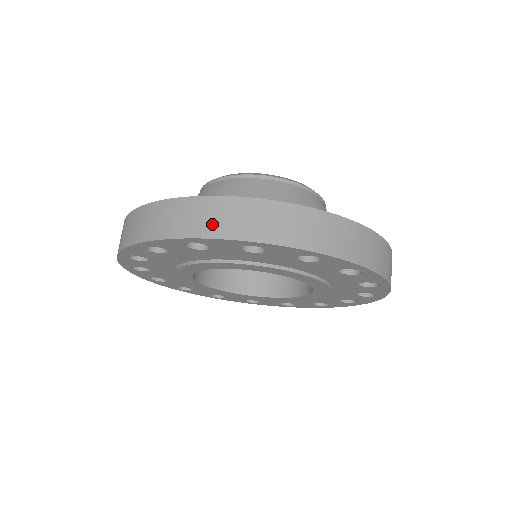
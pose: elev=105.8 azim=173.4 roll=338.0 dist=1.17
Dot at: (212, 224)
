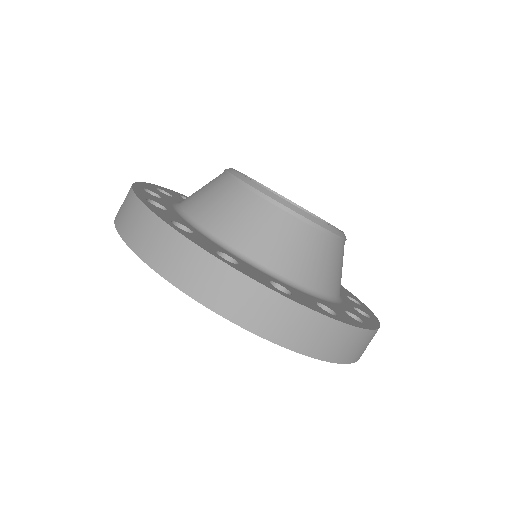
Dot at: (341, 351)
